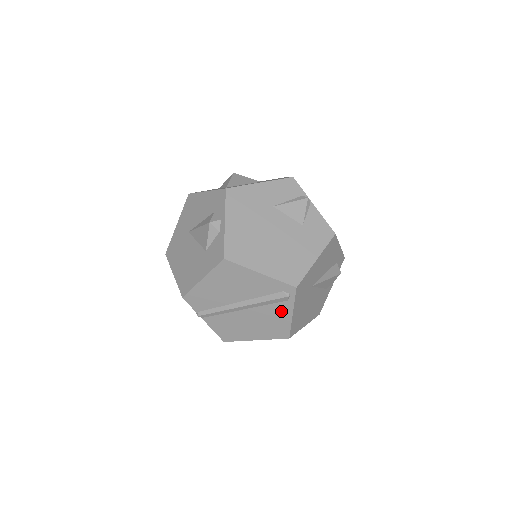
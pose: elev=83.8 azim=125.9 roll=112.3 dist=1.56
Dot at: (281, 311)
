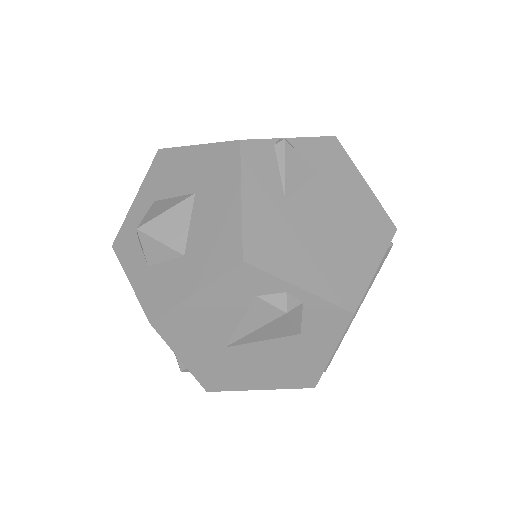
Dot at: occluded
